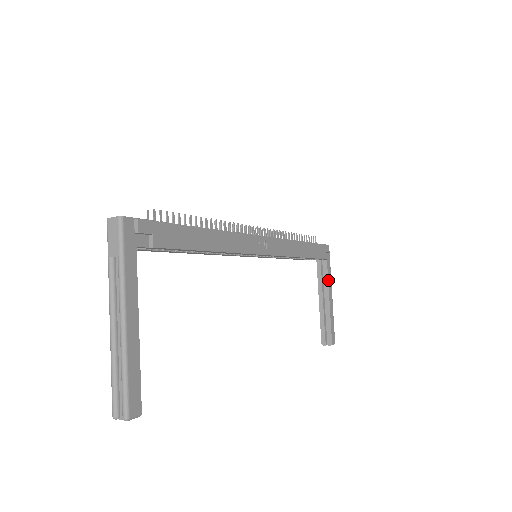
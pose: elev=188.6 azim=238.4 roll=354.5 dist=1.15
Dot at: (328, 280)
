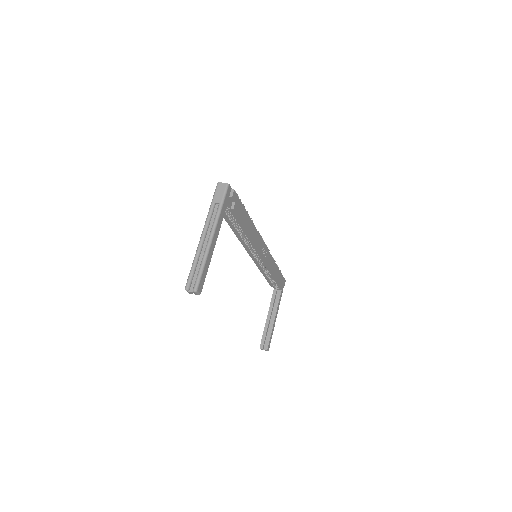
Dot at: (278, 304)
